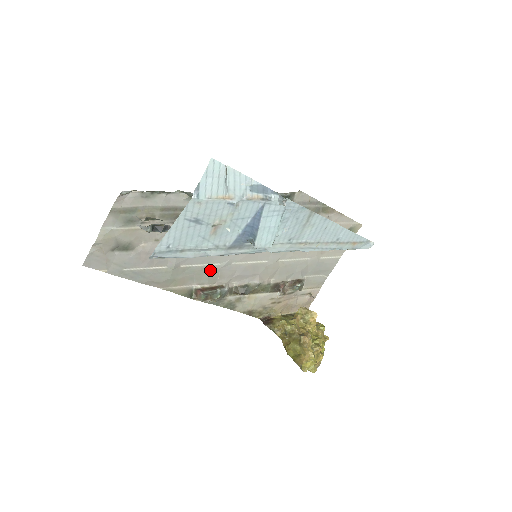
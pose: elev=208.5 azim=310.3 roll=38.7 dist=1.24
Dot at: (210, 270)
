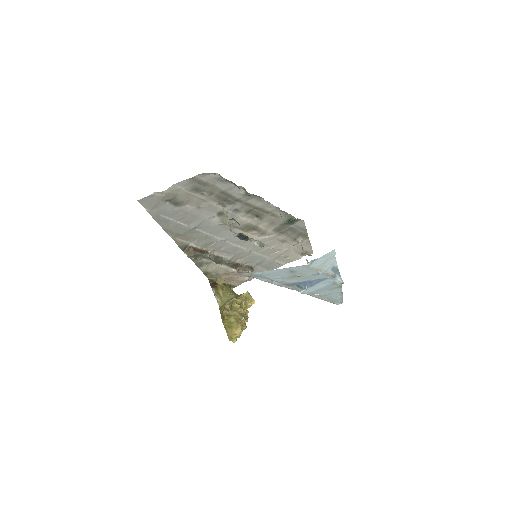
Dot at: (210, 239)
